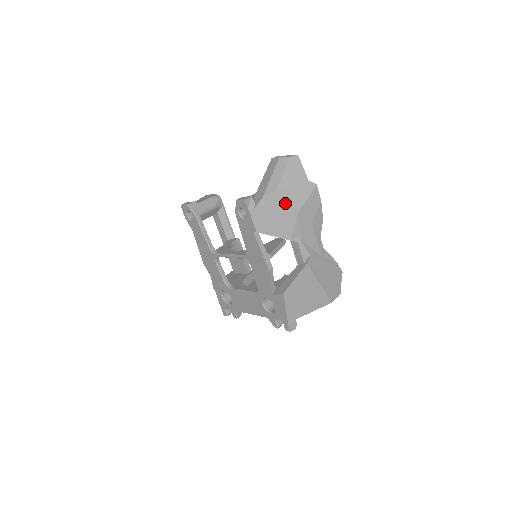
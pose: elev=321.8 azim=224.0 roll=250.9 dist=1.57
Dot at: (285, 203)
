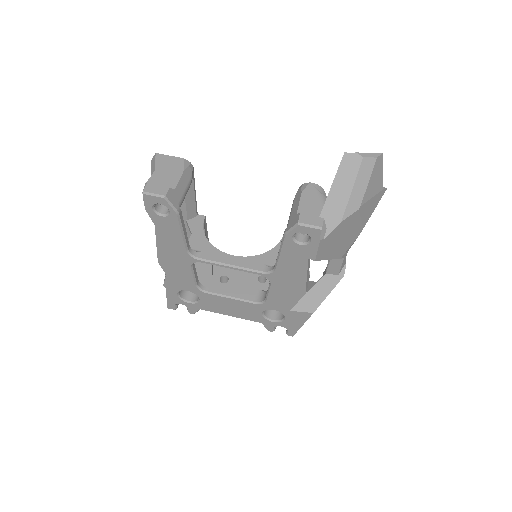
Dot at: (358, 222)
